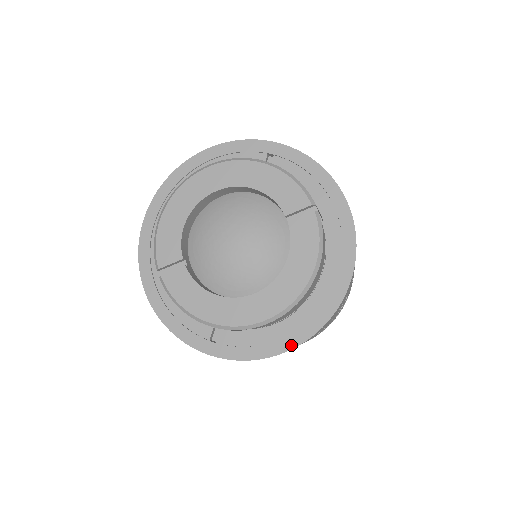
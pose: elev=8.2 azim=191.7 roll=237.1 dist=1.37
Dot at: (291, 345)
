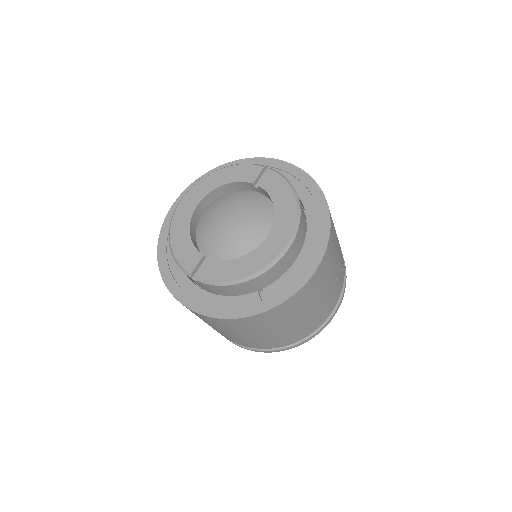
Dot at: (319, 258)
